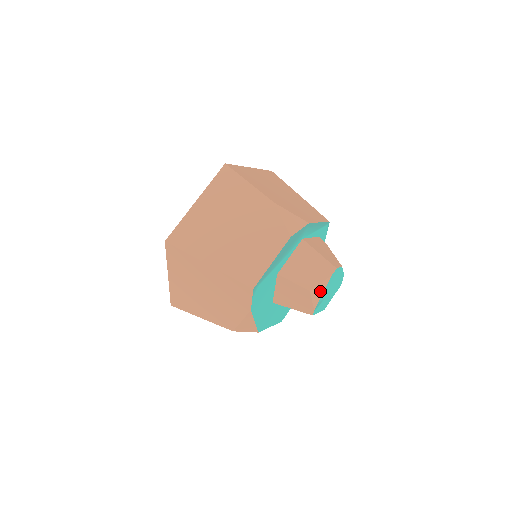
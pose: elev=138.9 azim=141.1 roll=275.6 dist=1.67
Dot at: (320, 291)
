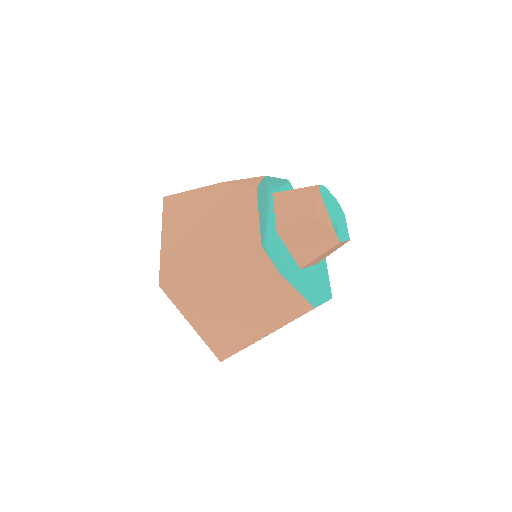
Dot at: (324, 213)
